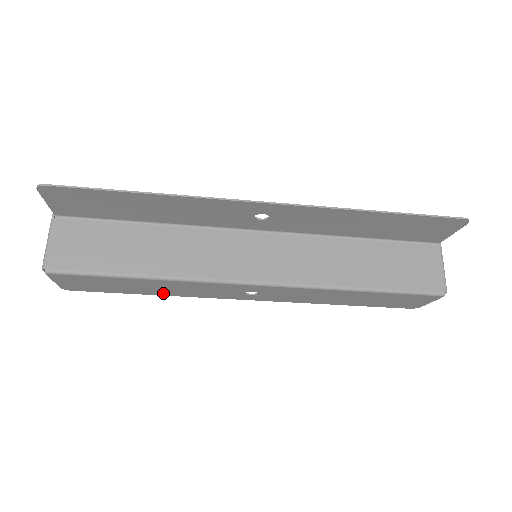
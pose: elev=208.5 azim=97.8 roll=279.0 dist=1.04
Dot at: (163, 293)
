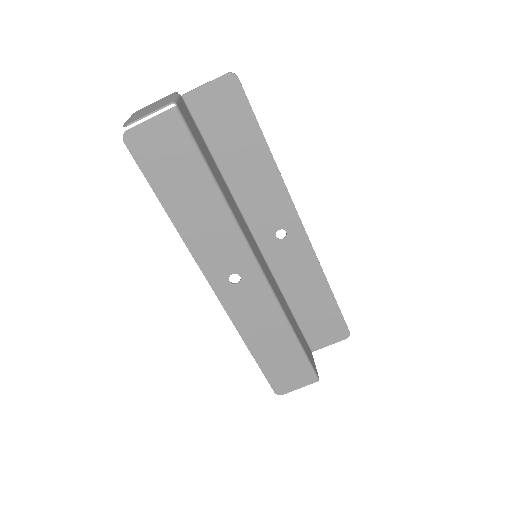
Dot at: (181, 220)
